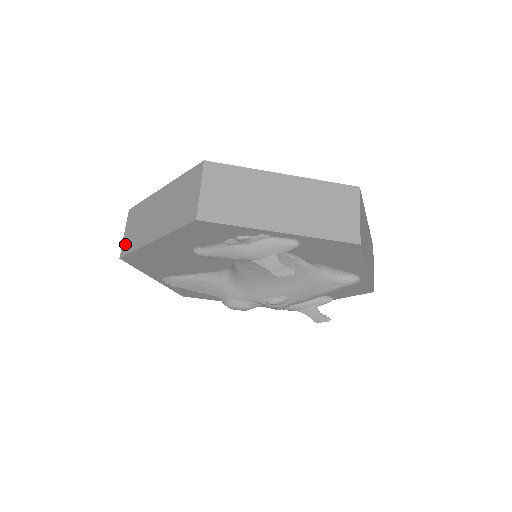
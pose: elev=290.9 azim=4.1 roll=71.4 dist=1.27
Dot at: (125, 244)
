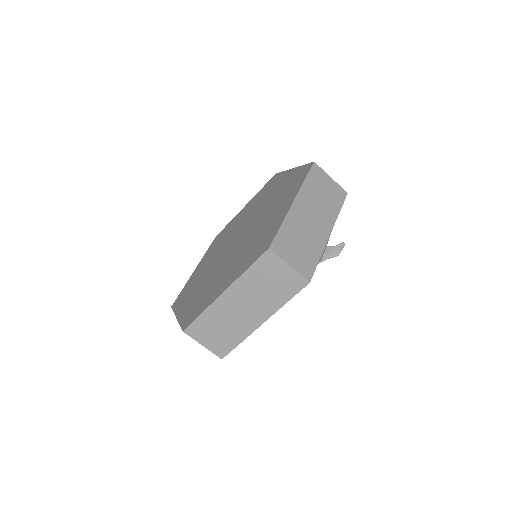
Dot at: (217, 349)
